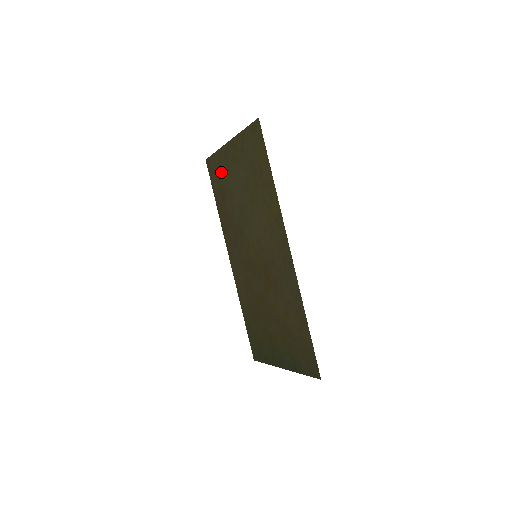
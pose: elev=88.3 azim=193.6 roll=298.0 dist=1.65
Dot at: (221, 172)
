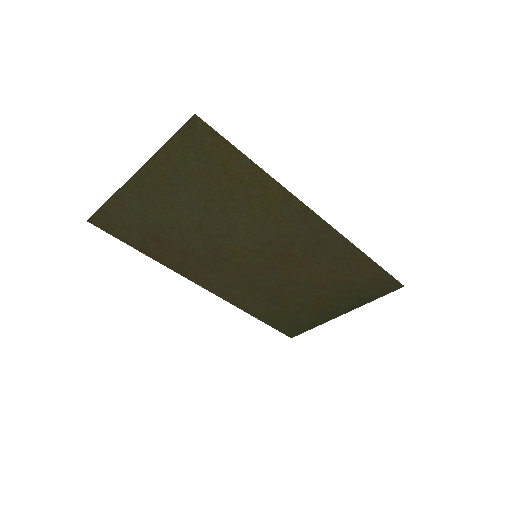
Dot at: (135, 216)
